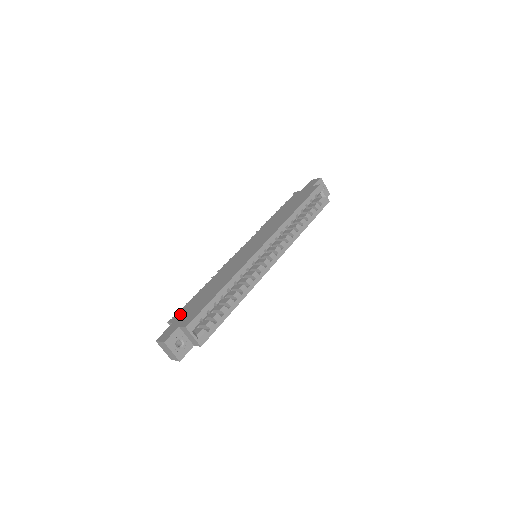
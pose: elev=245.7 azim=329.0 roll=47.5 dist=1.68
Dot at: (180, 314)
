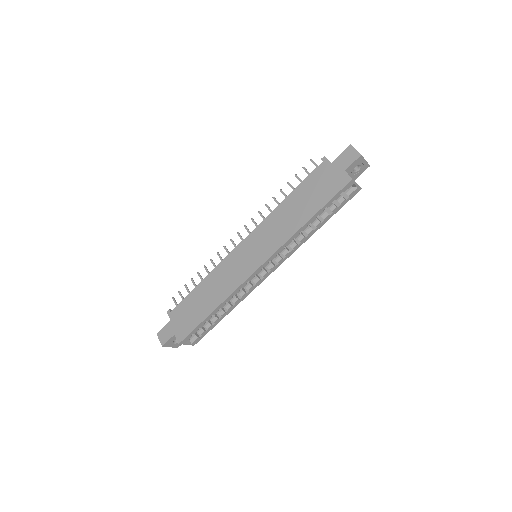
Dot at: (177, 313)
